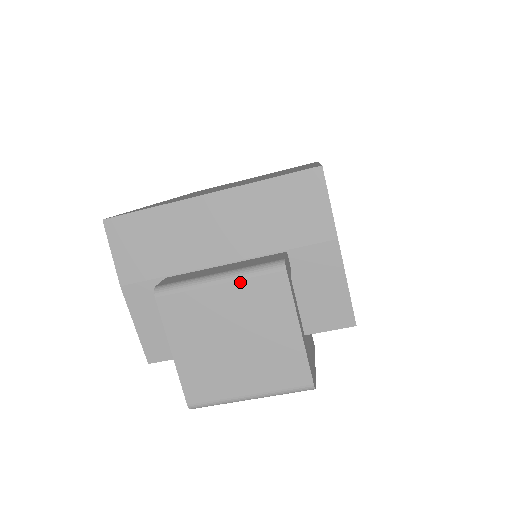
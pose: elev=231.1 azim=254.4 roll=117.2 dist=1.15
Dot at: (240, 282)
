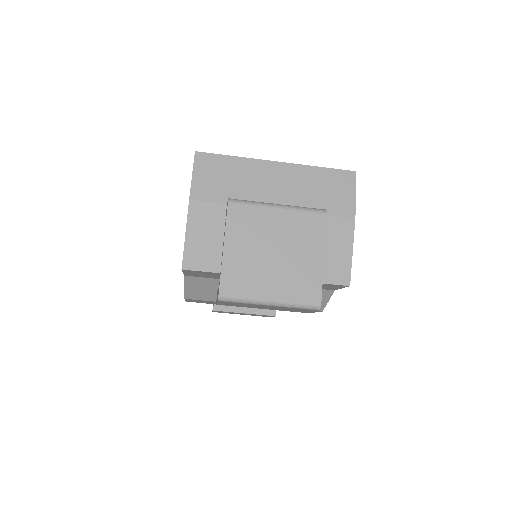
Dot at: (293, 212)
